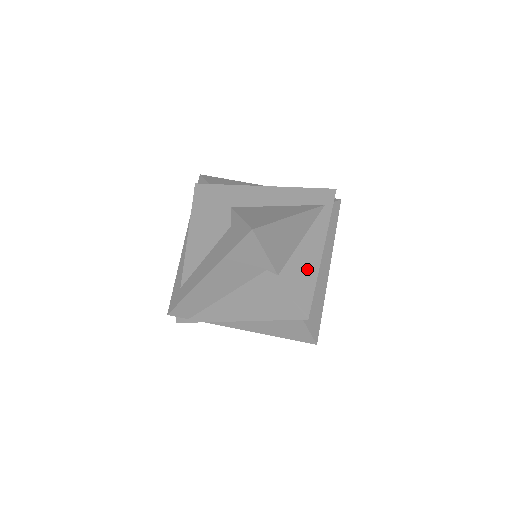
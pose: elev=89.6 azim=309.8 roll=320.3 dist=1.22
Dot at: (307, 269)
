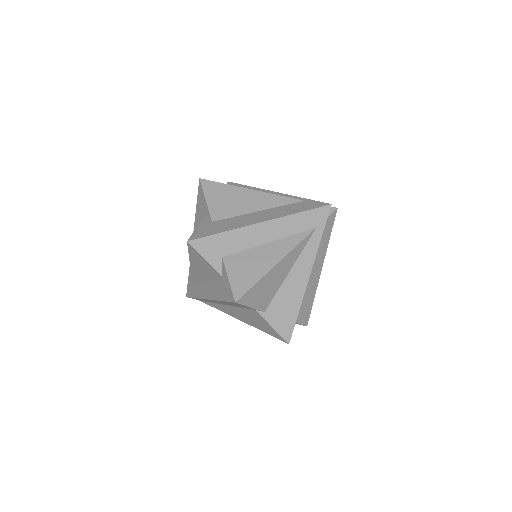
Dot at: (292, 300)
